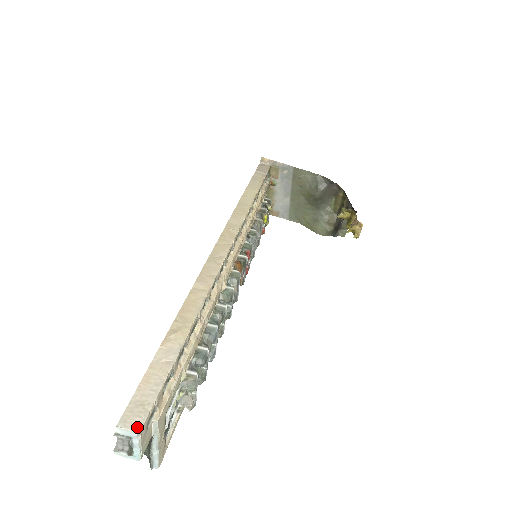
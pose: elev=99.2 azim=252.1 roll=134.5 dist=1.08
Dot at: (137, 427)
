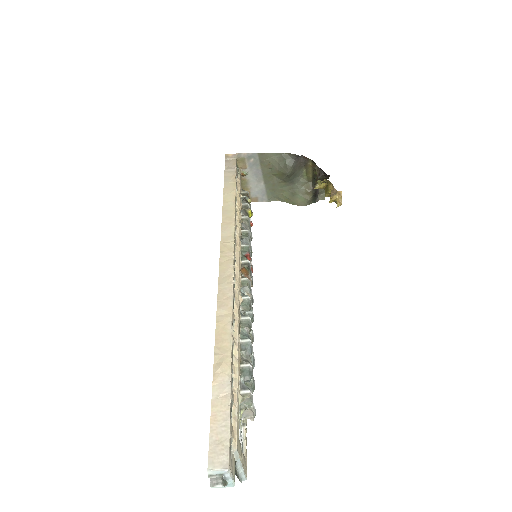
Dot at: (225, 464)
